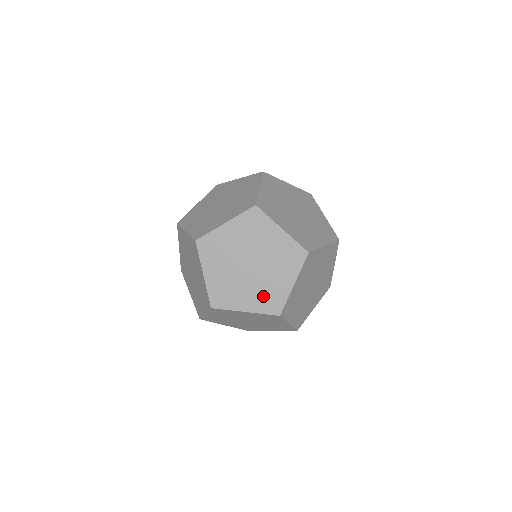
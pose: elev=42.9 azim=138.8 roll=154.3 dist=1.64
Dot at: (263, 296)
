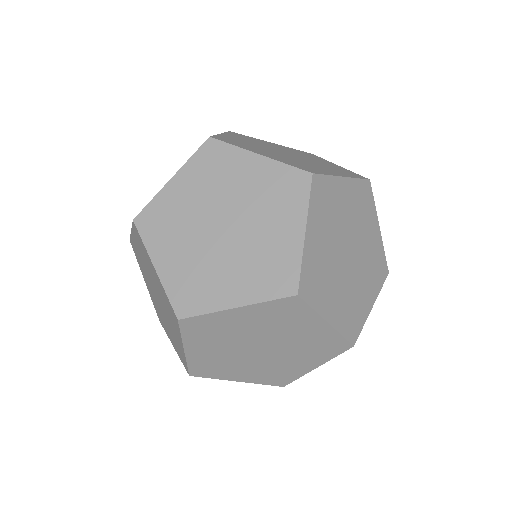
Dot at: (174, 341)
